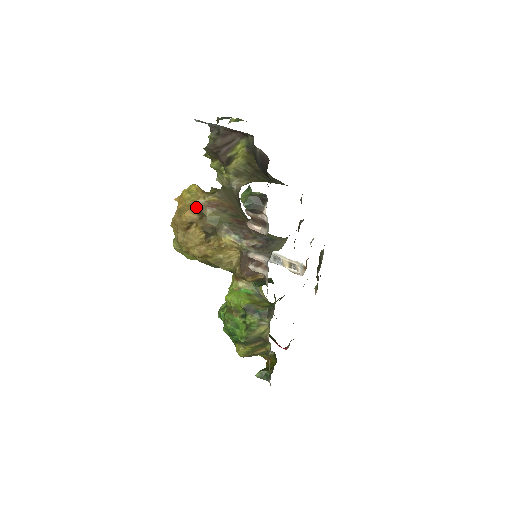
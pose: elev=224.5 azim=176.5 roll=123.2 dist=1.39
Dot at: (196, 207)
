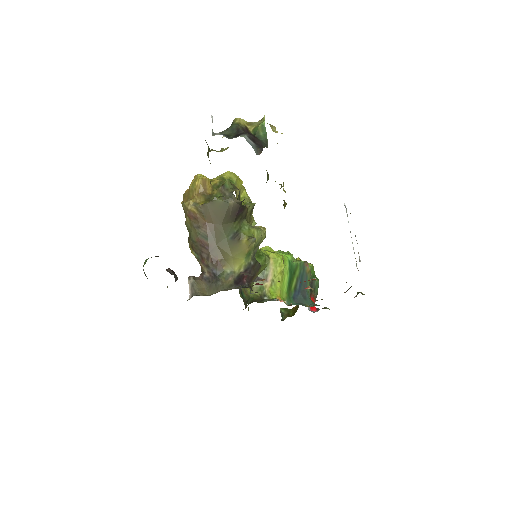
Dot at: (183, 207)
